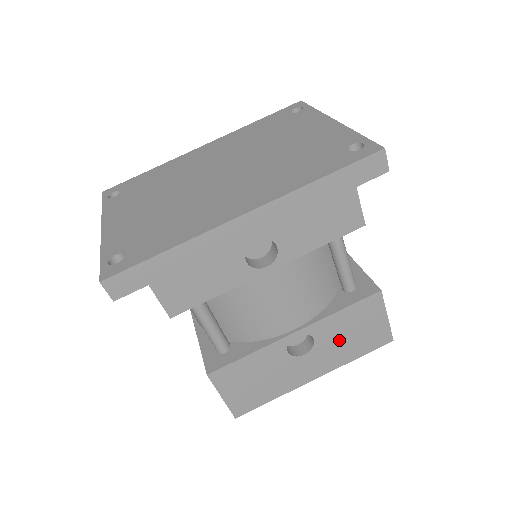
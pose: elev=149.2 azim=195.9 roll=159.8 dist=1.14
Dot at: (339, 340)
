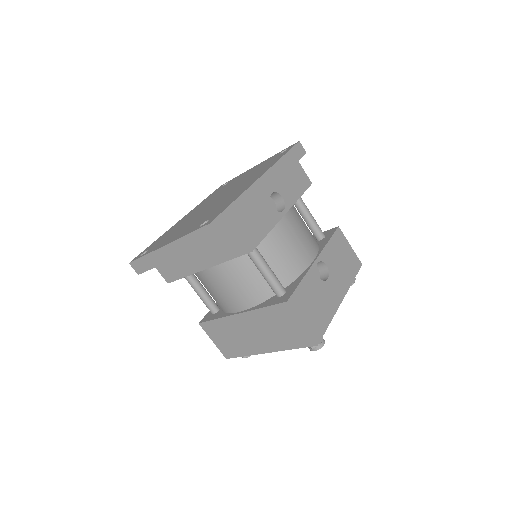
Dot at: (338, 266)
